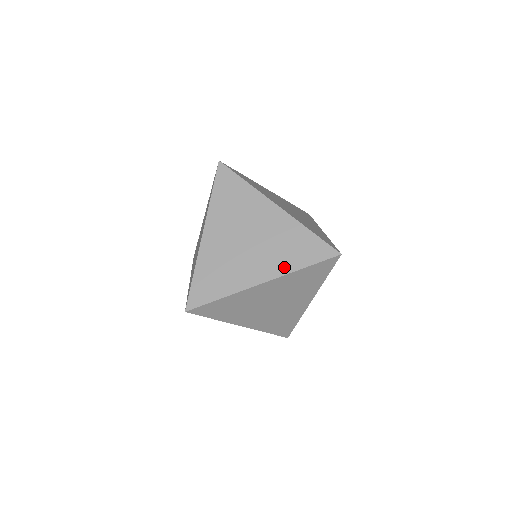
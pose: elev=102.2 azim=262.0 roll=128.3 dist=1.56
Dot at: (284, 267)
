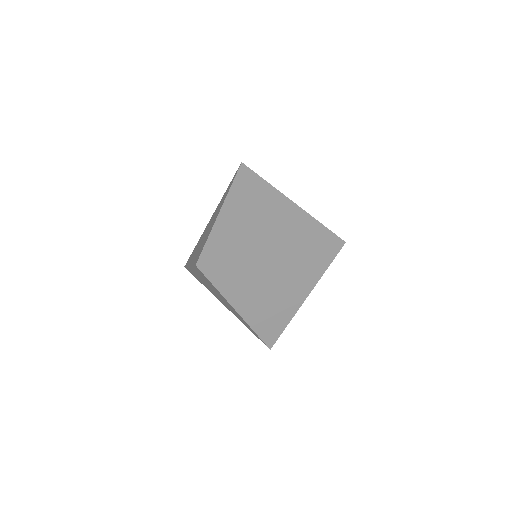
Dot at: (294, 244)
